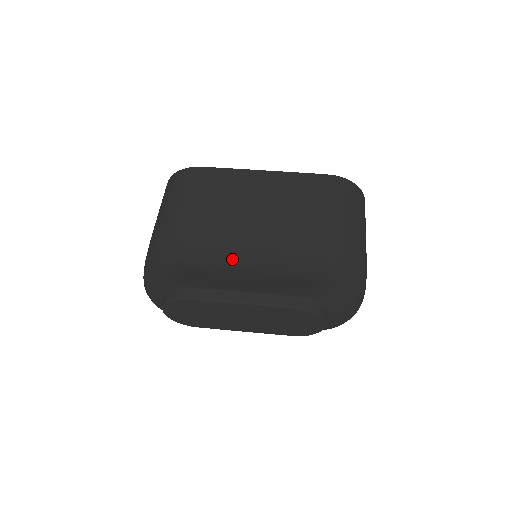
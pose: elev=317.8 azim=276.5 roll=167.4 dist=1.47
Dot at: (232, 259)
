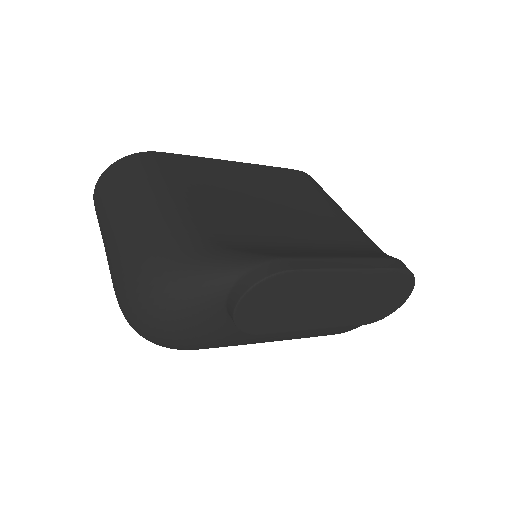
Dot at: (277, 239)
